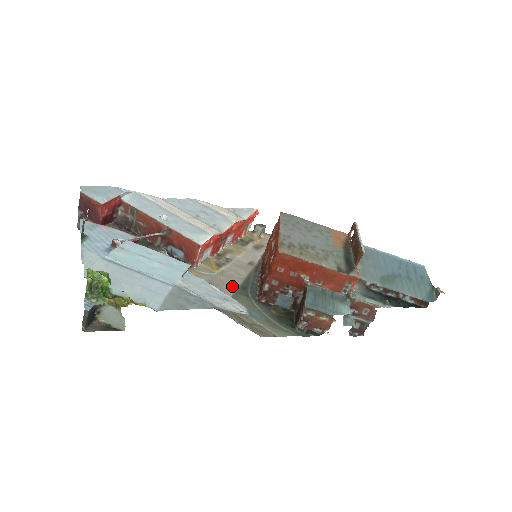
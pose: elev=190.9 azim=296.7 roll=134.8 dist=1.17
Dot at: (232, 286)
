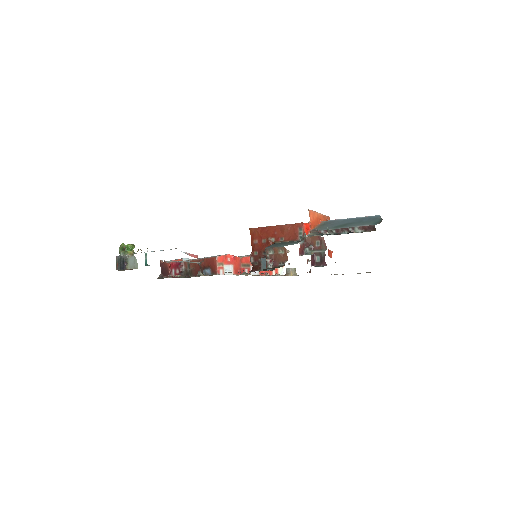
Dot at: occluded
